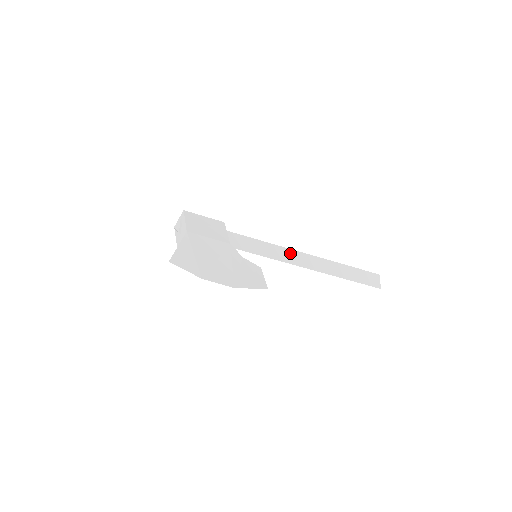
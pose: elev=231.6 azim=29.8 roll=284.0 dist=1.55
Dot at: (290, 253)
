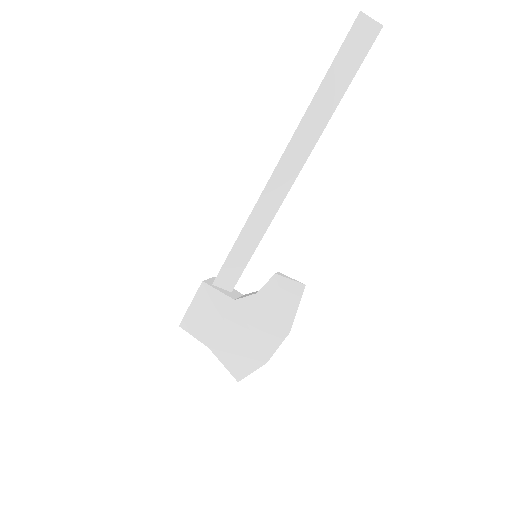
Dot at: (266, 197)
